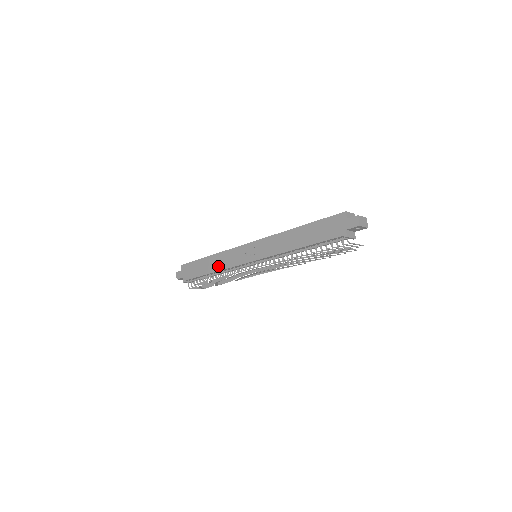
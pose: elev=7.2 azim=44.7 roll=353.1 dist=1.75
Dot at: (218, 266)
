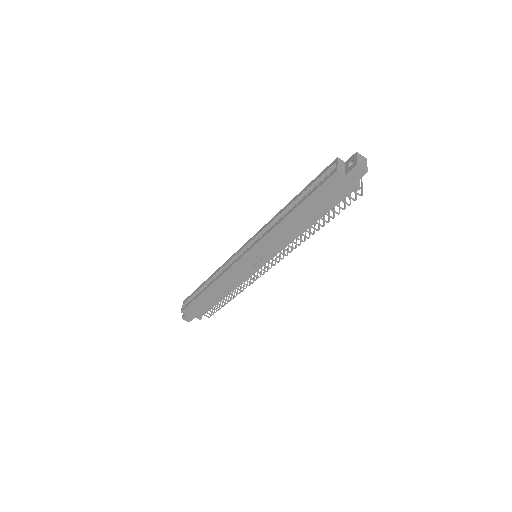
Dot at: (226, 290)
